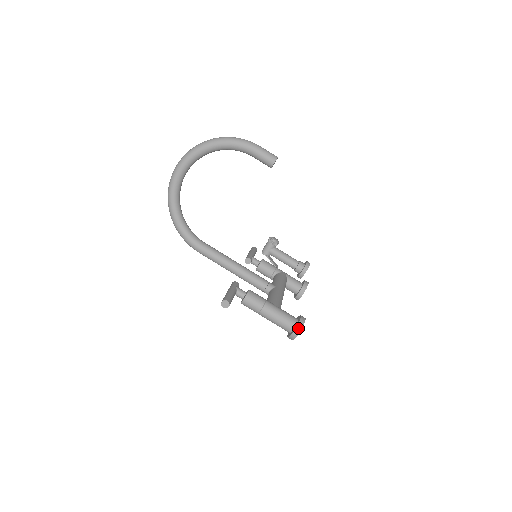
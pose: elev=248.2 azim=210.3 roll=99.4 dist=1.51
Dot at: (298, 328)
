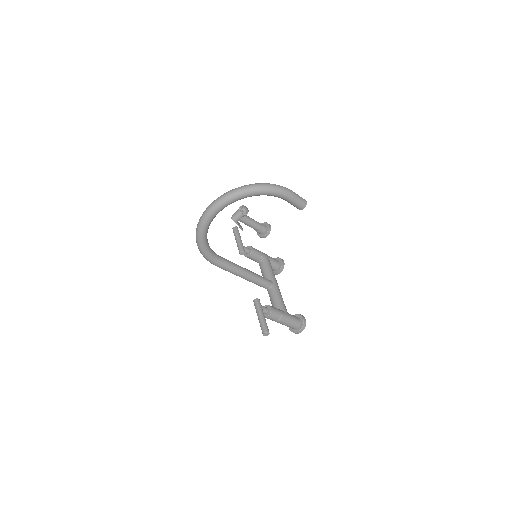
Dot at: (303, 328)
